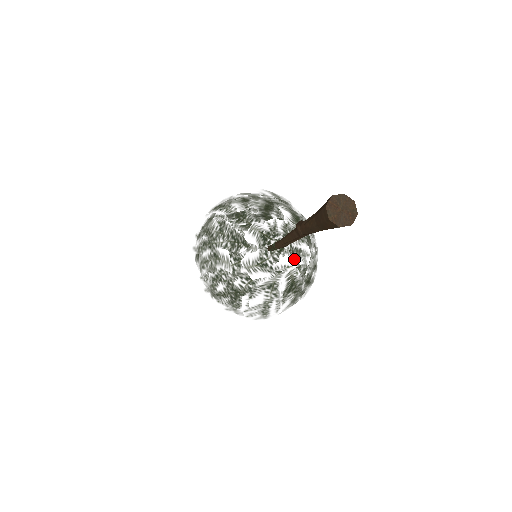
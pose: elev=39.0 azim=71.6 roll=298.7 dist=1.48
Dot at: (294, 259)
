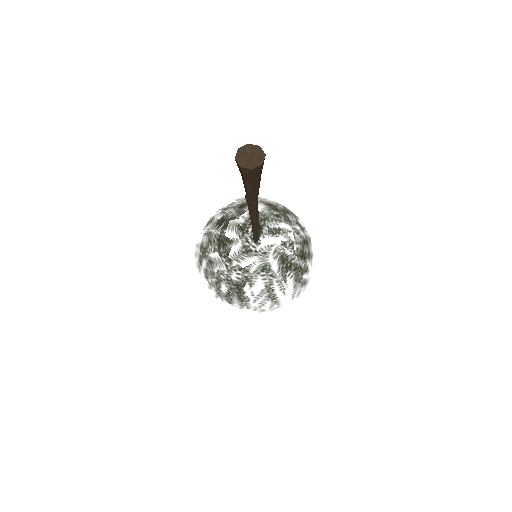
Dot at: (275, 238)
